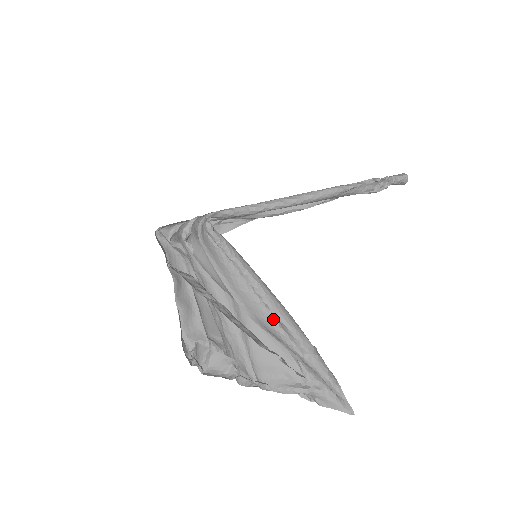
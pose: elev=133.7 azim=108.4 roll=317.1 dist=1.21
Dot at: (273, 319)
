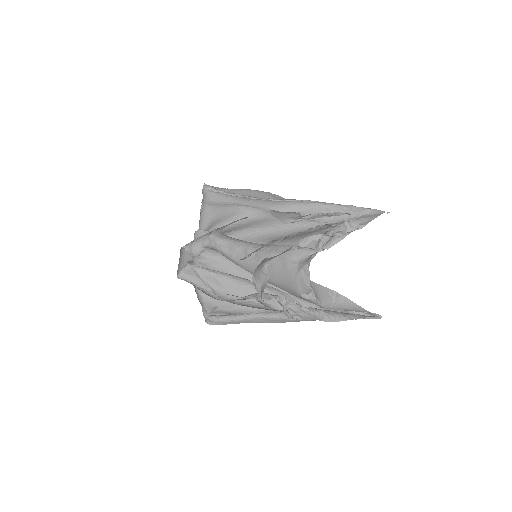
Dot at: (281, 201)
